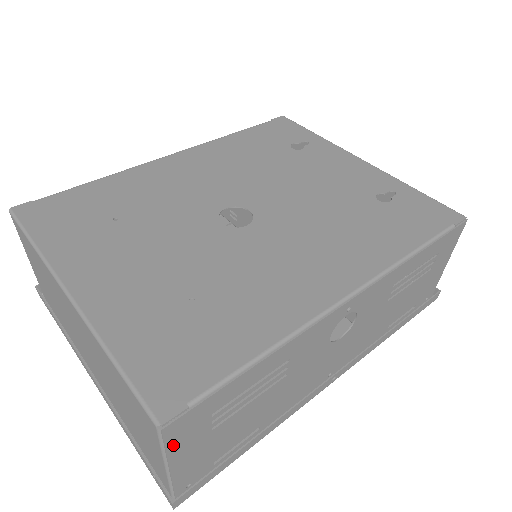
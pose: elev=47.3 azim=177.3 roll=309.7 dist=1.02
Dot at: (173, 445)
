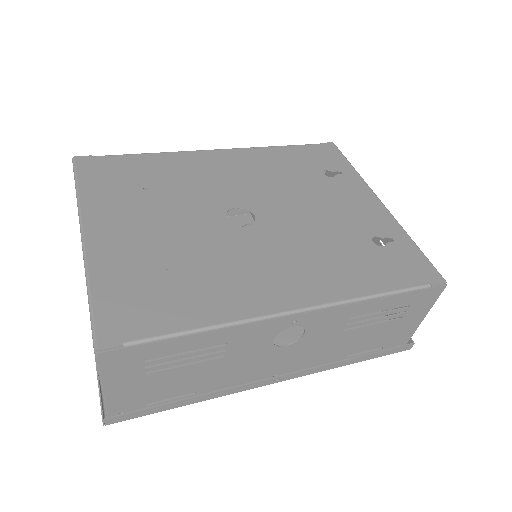
Dot at: (107, 371)
